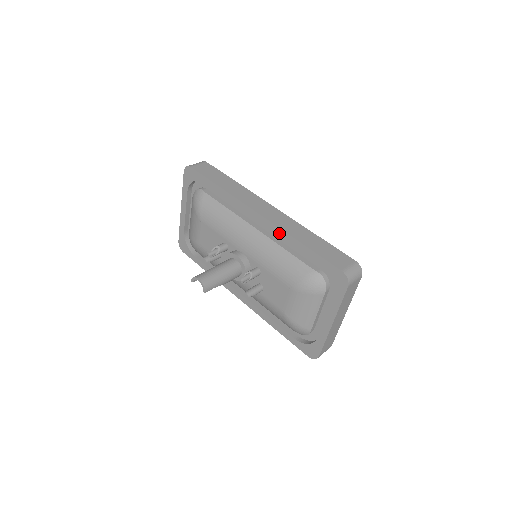
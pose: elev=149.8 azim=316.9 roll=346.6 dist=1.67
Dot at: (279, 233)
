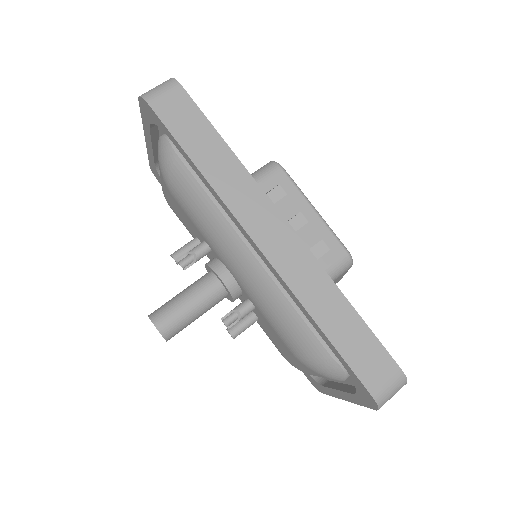
Dot at: (287, 290)
